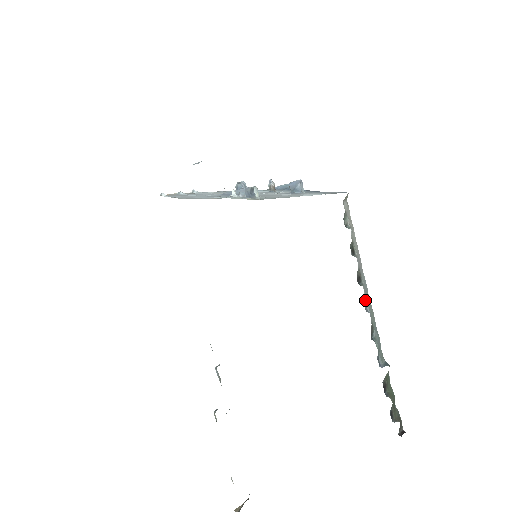
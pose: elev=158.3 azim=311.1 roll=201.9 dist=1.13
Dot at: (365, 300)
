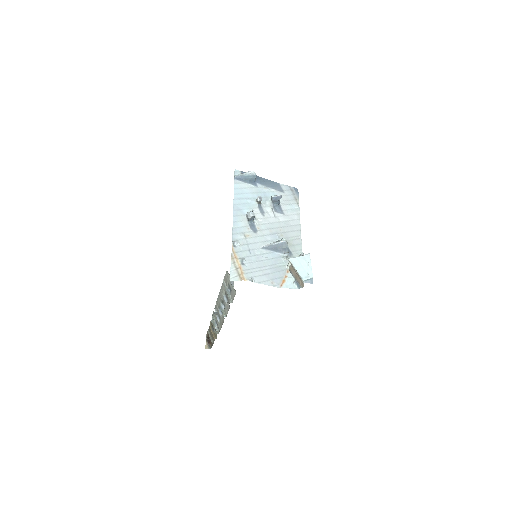
Dot at: occluded
